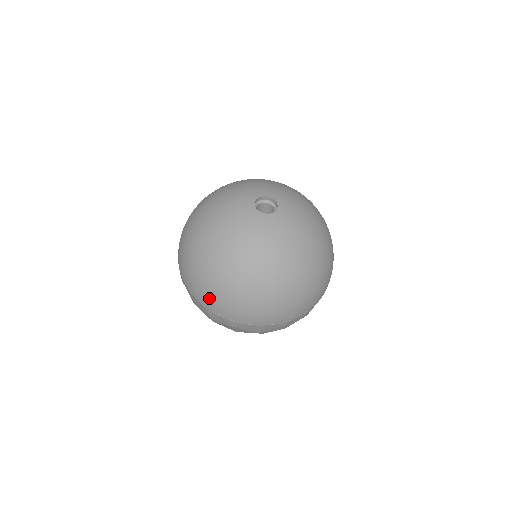
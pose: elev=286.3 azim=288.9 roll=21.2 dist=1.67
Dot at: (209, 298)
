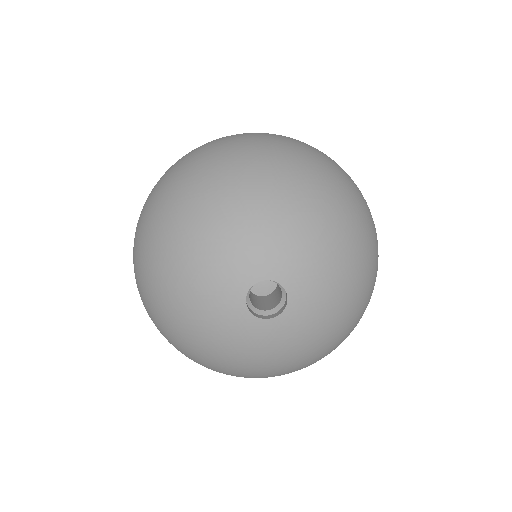
Dot at: occluded
